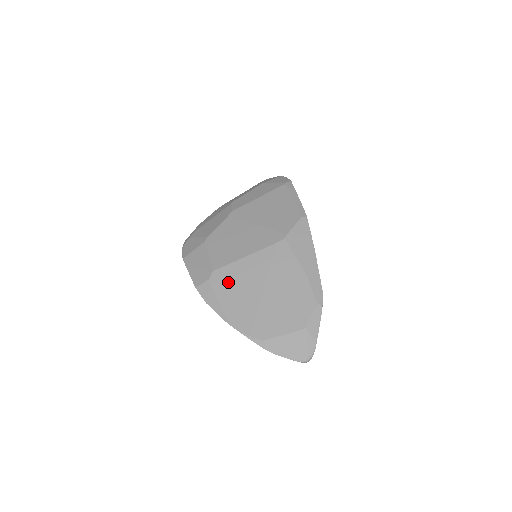
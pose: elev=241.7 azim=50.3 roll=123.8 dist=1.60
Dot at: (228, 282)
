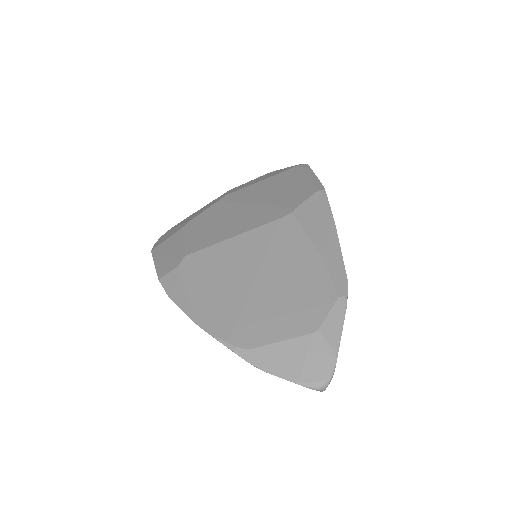
Dot at: (205, 269)
